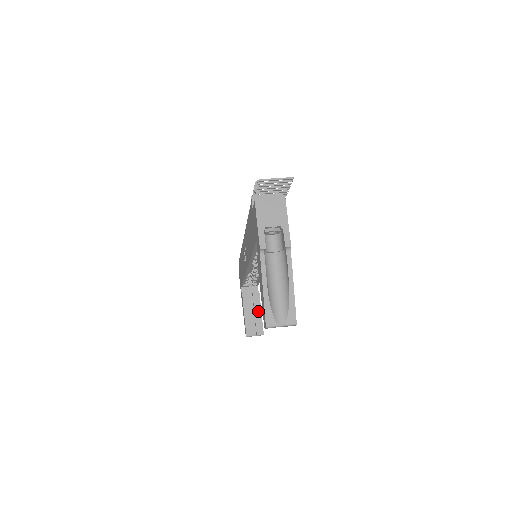
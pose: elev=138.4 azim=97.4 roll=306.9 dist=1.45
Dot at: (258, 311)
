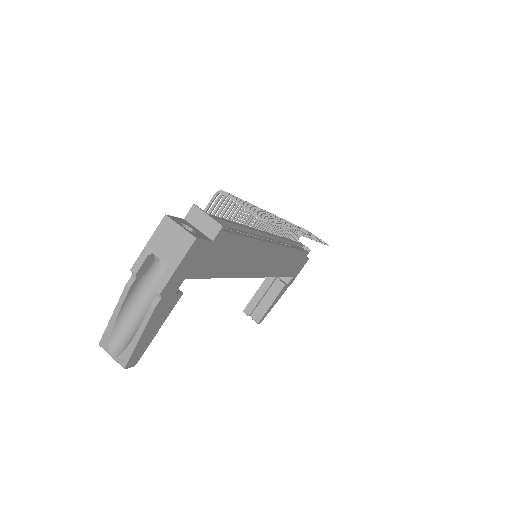
Dot at: (270, 300)
